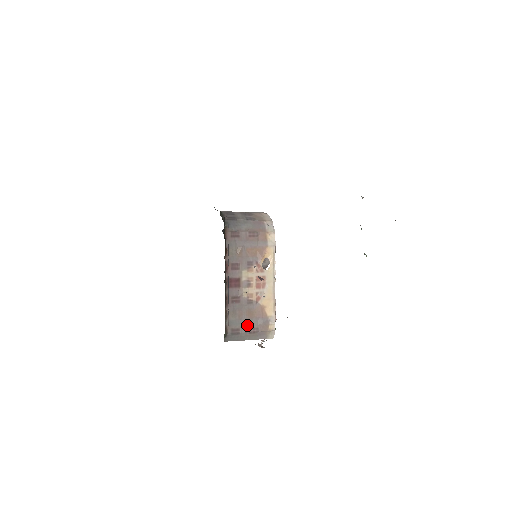
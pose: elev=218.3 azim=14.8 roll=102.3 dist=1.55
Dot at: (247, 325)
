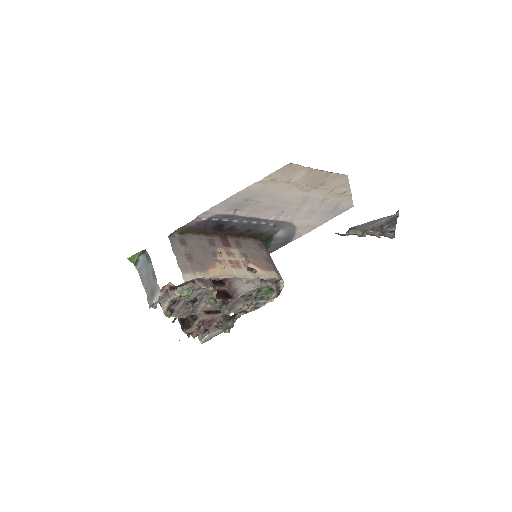
Dot at: (193, 252)
